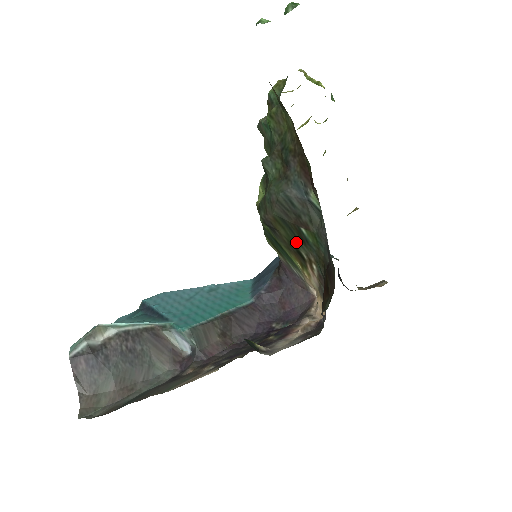
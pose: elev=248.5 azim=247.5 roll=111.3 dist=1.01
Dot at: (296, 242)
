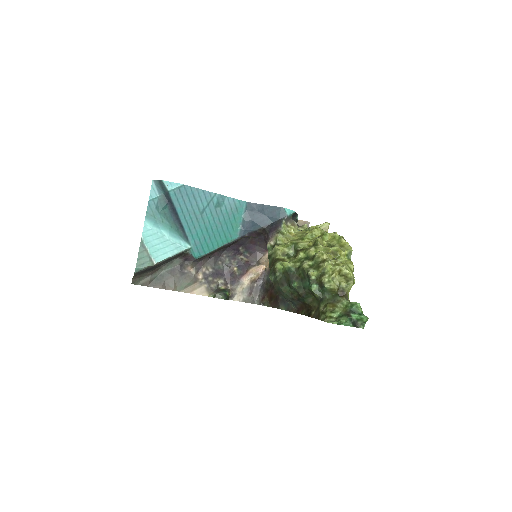
Dot at: occluded
